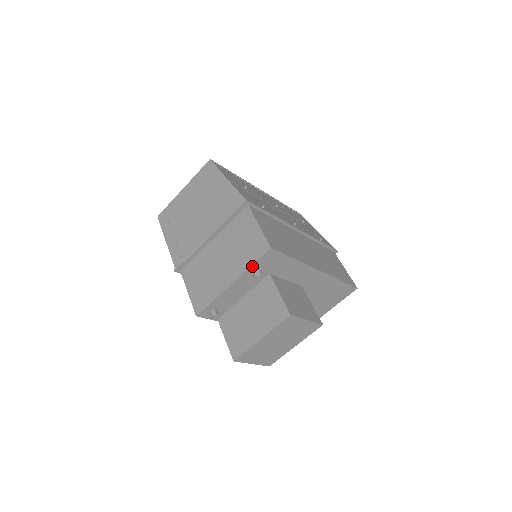
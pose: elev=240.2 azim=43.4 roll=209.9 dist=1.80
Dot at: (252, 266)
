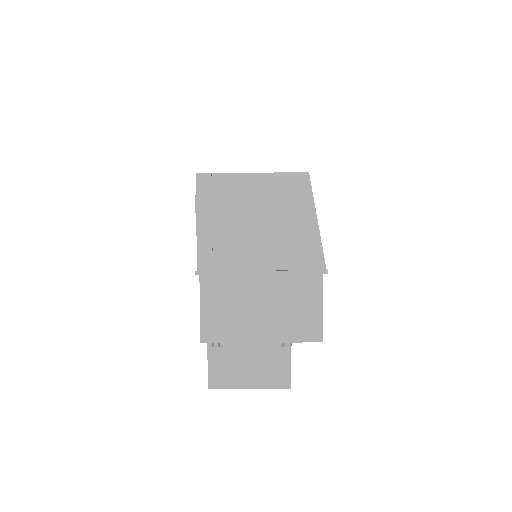
Dot at: (293, 342)
